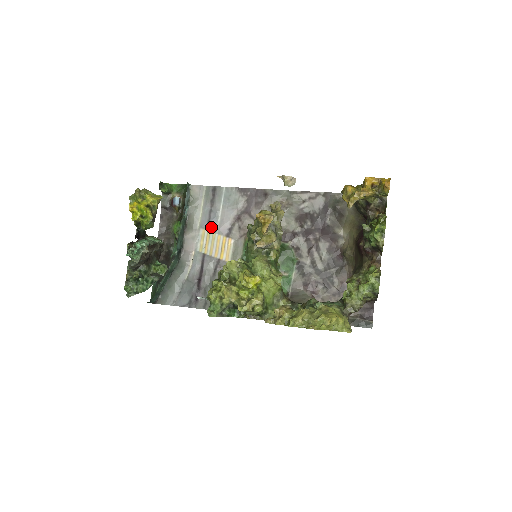
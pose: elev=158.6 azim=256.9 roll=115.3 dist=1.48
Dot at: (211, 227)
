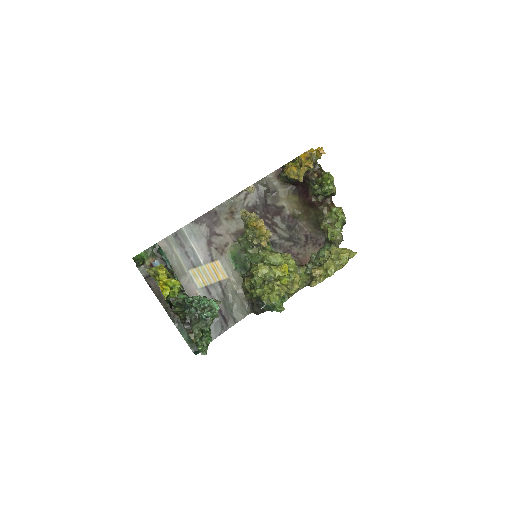
Dot at: (196, 264)
